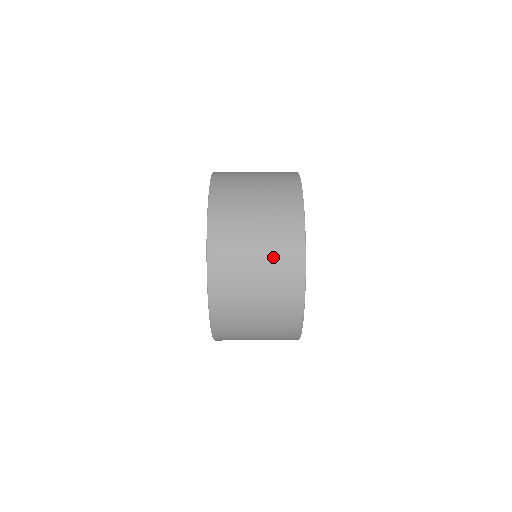
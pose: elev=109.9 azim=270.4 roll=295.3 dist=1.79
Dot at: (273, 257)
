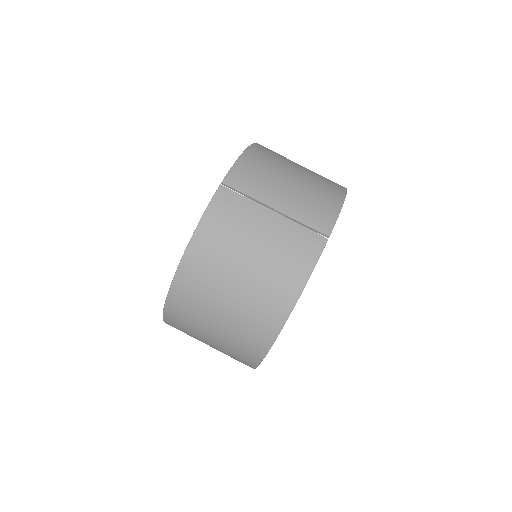
Dot at: (248, 307)
